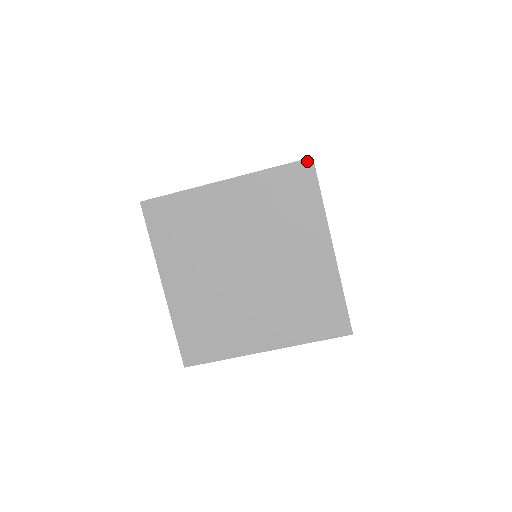
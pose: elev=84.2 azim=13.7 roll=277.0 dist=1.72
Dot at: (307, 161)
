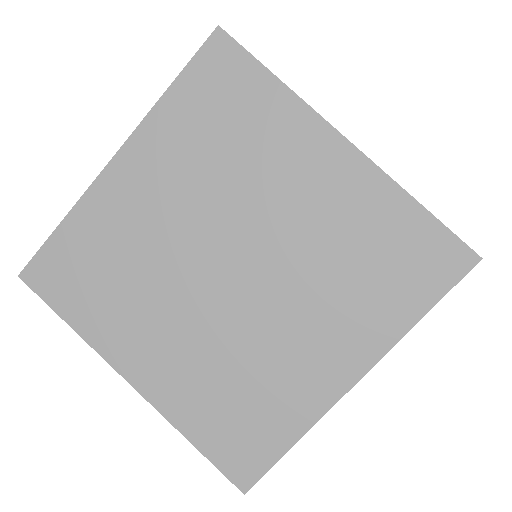
Dot at: (214, 38)
